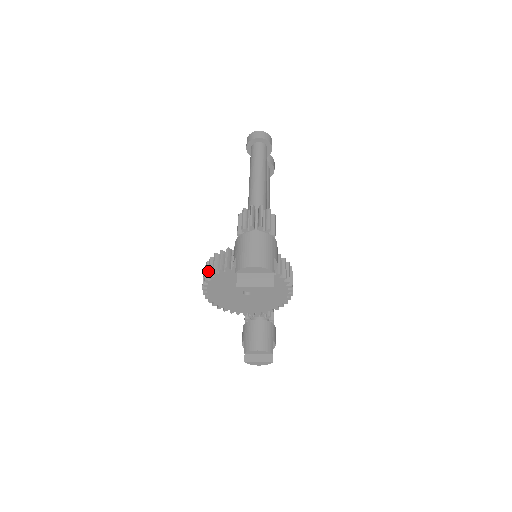
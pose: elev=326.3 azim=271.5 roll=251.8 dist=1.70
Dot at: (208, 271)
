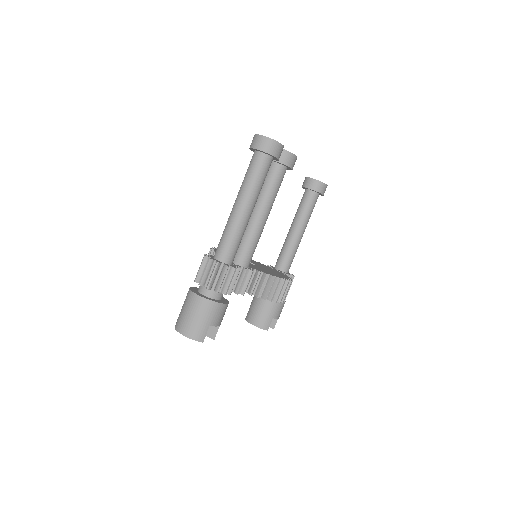
Dot at: occluded
